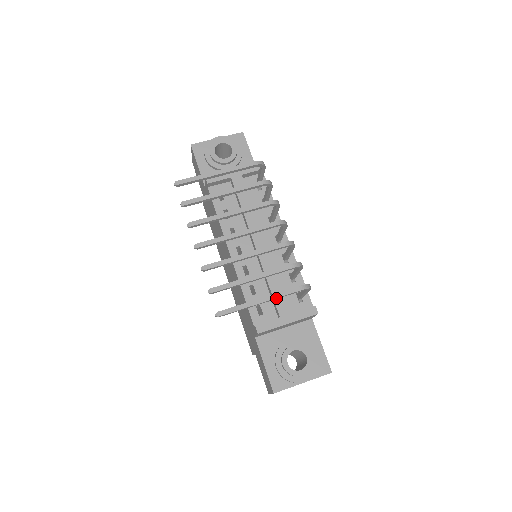
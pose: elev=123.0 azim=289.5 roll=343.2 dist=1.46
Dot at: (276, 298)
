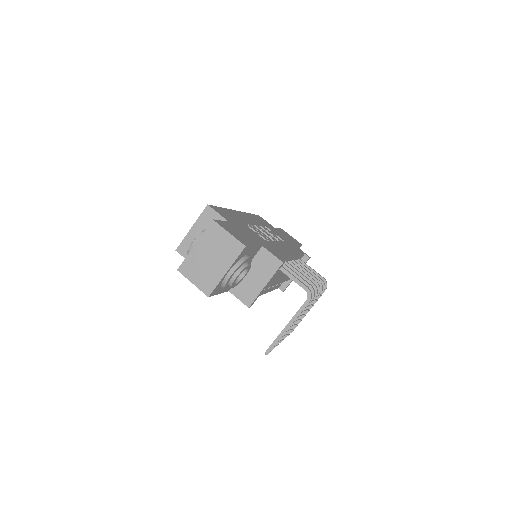
Dot at: (314, 303)
